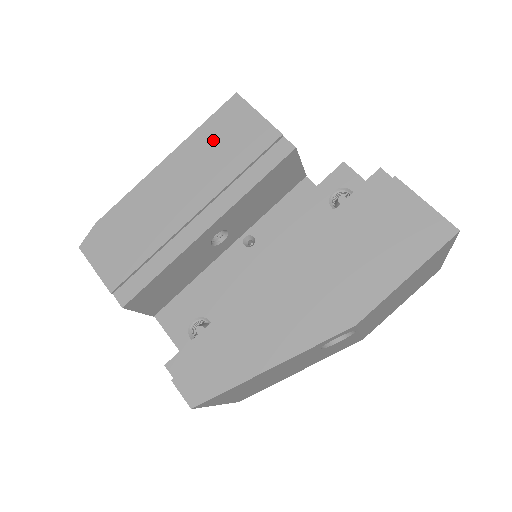
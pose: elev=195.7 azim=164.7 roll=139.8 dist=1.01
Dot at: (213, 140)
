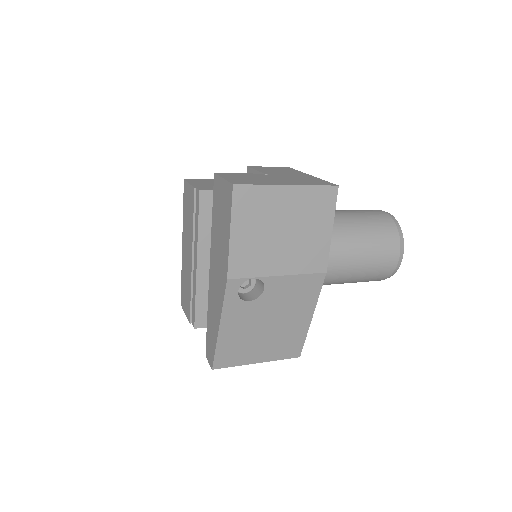
Dot at: (186, 213)
